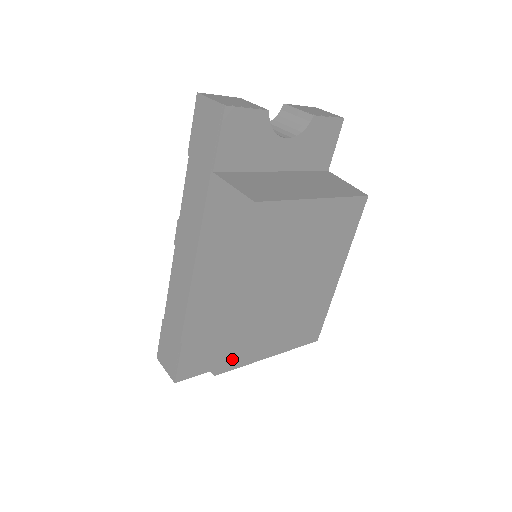
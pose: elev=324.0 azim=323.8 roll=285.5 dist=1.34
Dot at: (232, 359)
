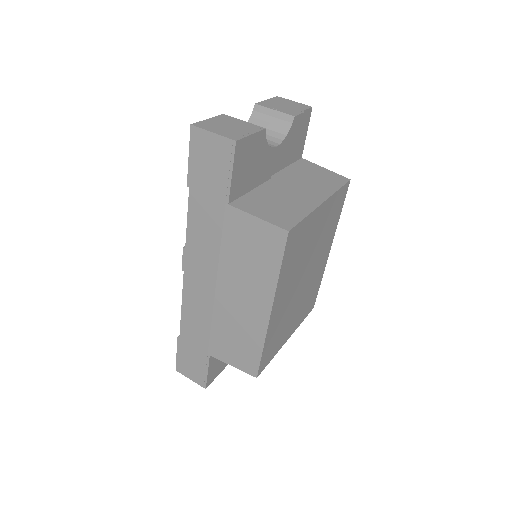
Dot at: (267, 358)
